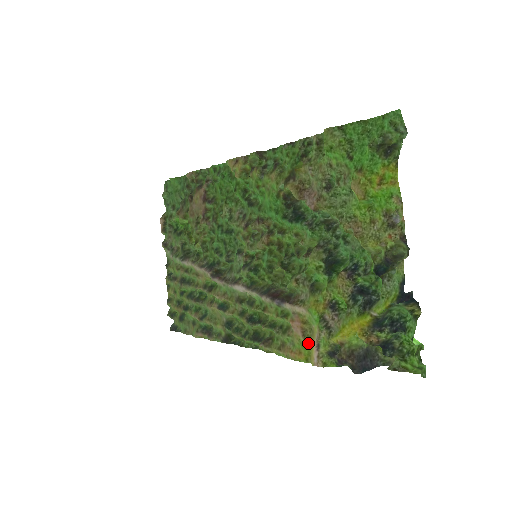
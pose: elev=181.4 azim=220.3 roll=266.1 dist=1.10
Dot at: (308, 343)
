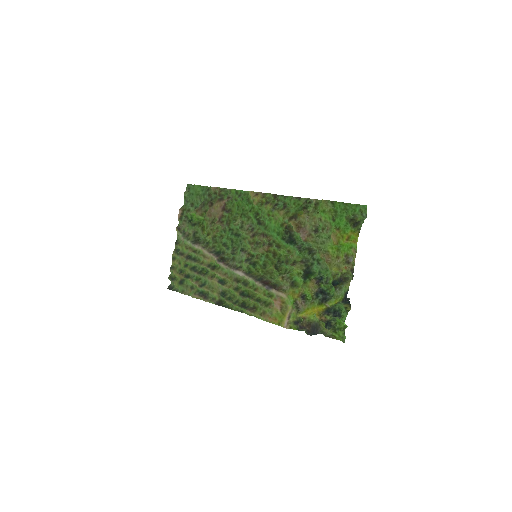
Dot at: (283, 314)
